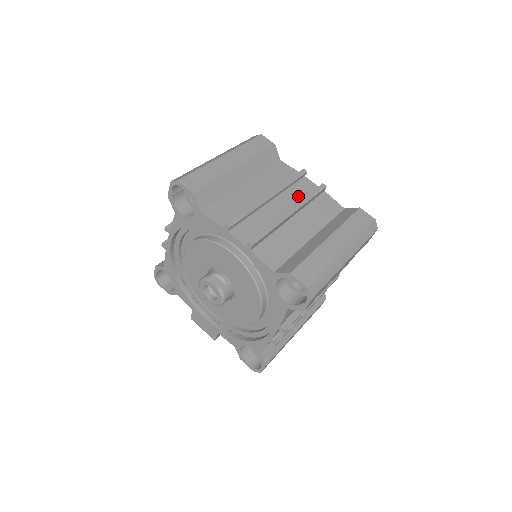
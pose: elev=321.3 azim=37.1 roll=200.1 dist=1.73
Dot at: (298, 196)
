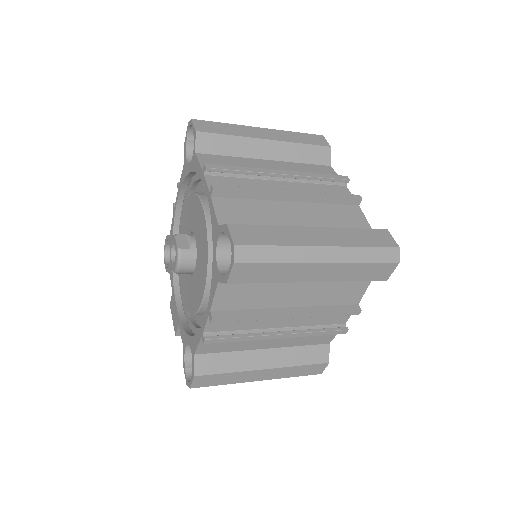
Dot at: occluded
